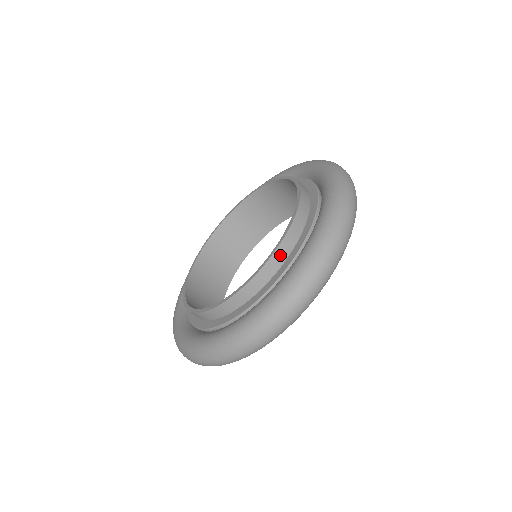
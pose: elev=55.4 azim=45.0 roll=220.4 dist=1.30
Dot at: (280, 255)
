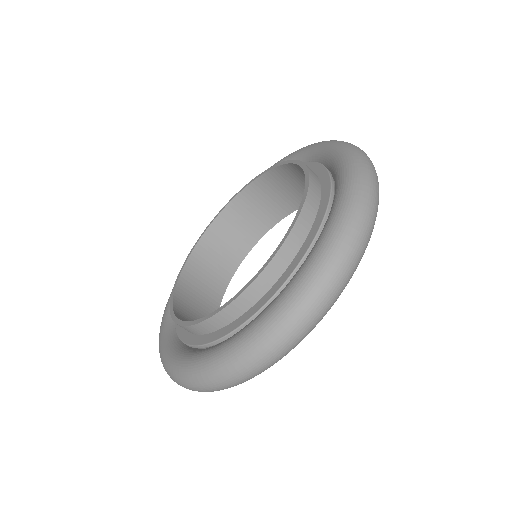
Dot at: (284, 256)
